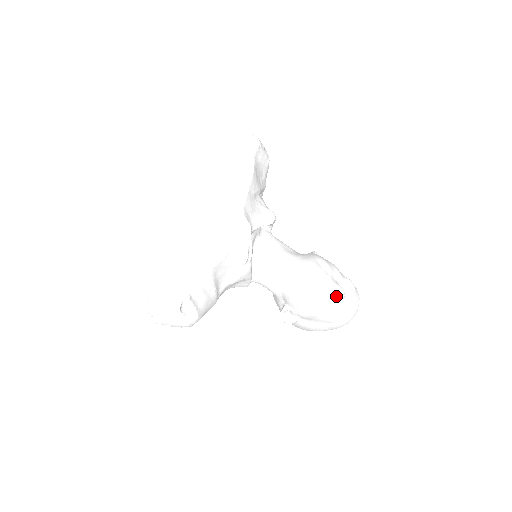
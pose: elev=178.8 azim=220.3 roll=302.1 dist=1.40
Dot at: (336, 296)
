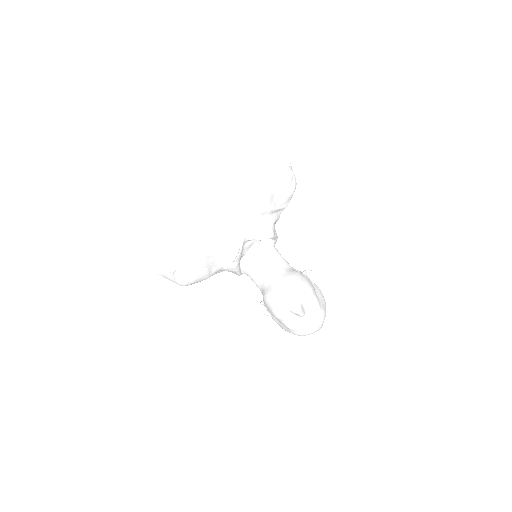
Dot at: (294, 313)
